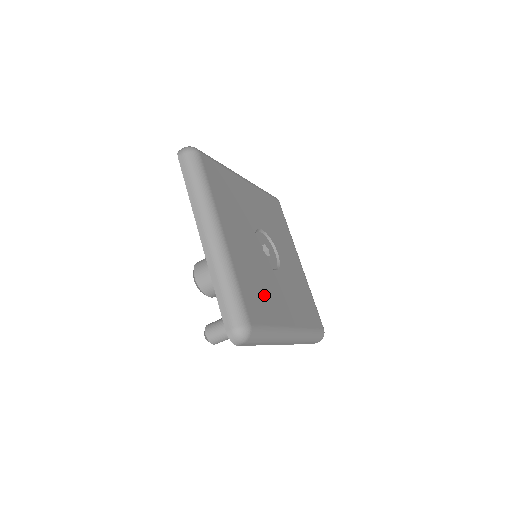
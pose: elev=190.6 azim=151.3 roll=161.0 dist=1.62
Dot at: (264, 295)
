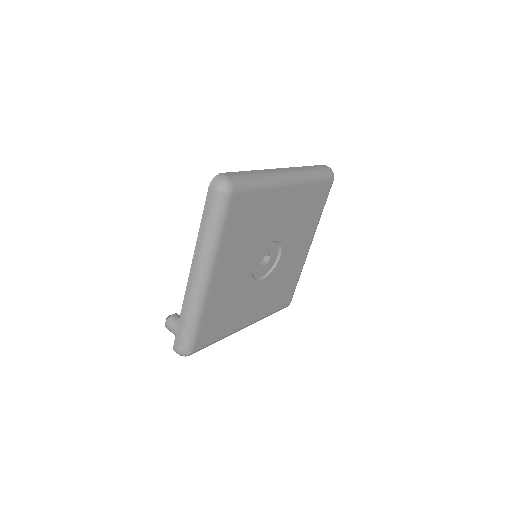
Dot at: (228, 315)
